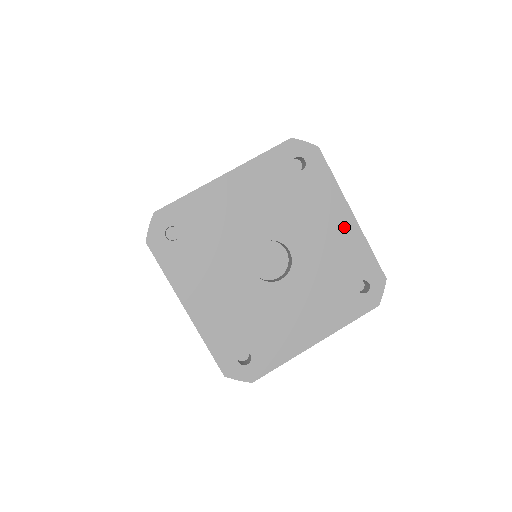
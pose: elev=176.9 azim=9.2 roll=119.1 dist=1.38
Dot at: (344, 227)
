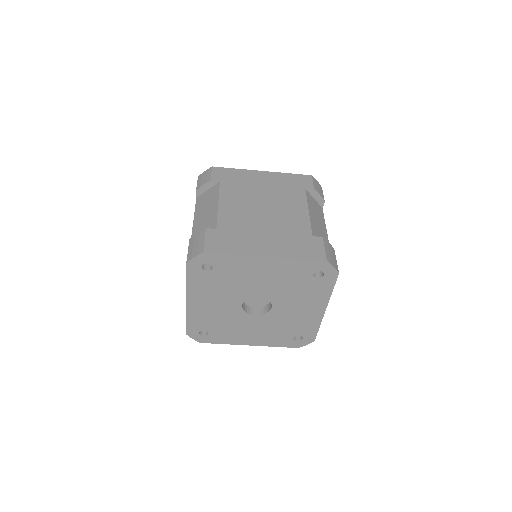
Dot at: (314, 312)
